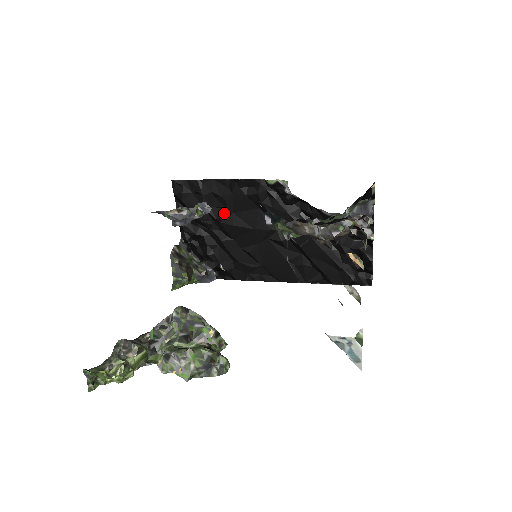
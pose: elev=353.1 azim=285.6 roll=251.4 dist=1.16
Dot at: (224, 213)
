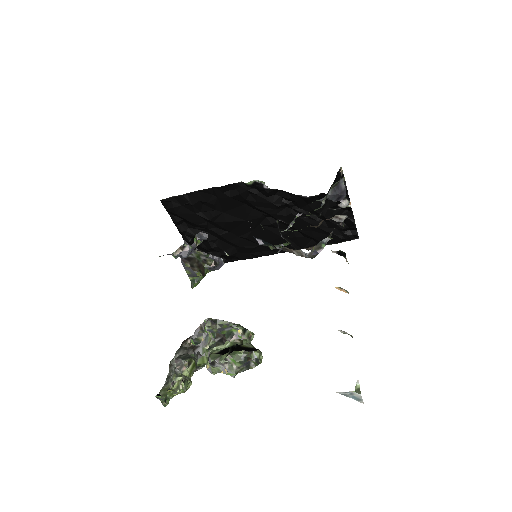
Dot at: (215, 214)
